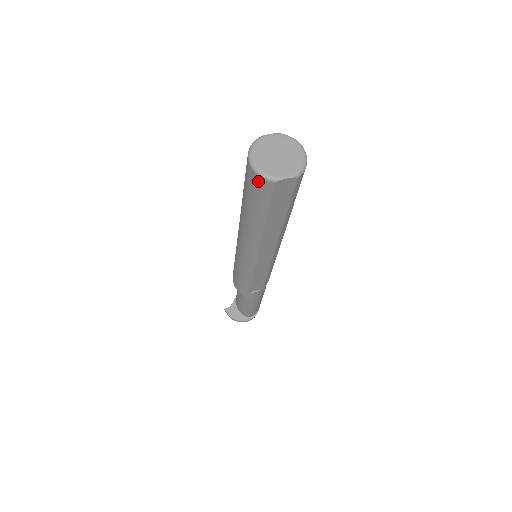
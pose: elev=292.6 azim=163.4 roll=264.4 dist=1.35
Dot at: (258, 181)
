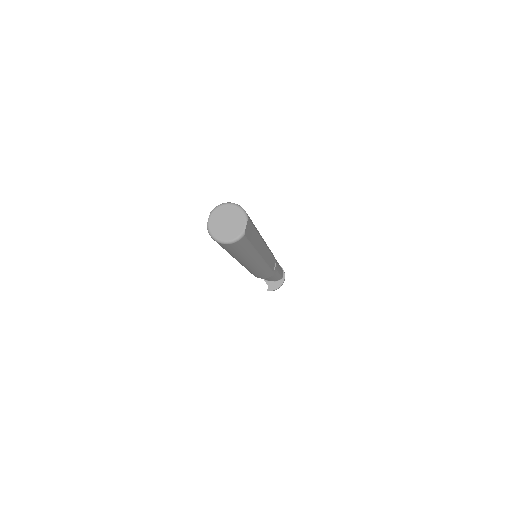
Dot at: (236, 244)
